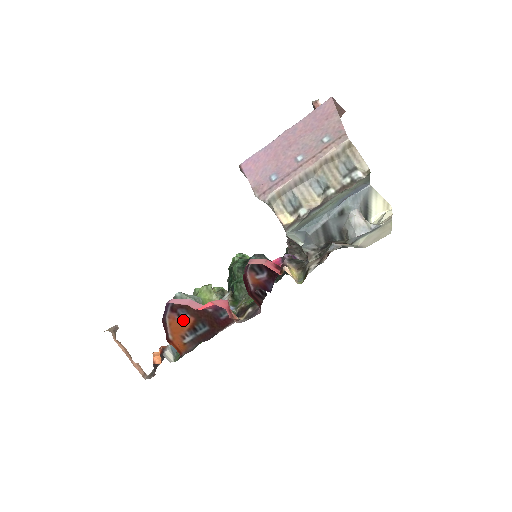
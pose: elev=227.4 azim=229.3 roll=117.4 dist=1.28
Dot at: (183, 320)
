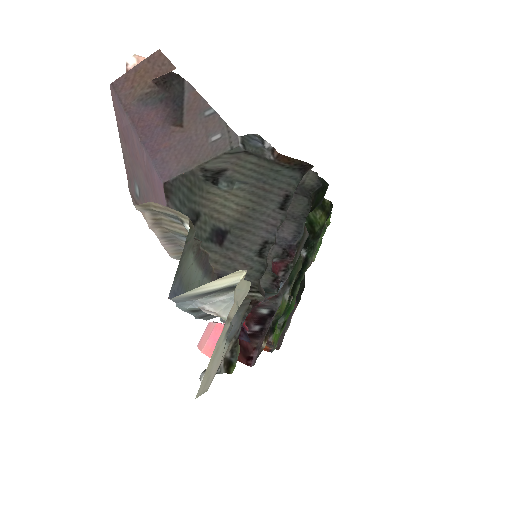
Dot at: occluded
